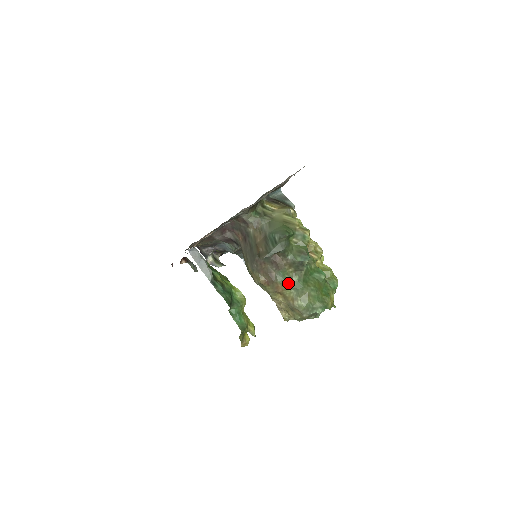
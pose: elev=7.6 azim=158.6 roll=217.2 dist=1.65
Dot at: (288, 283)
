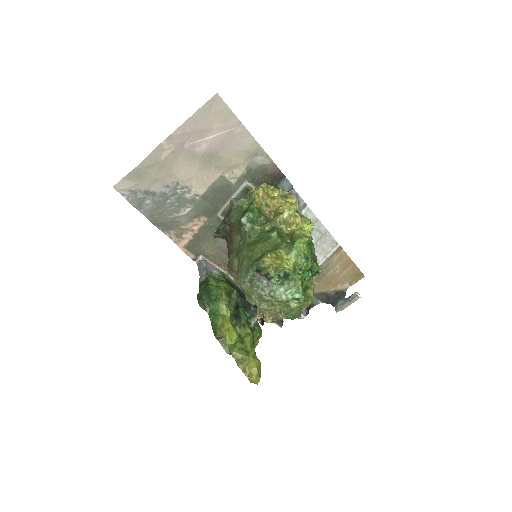
Dot at: (234, 253)
